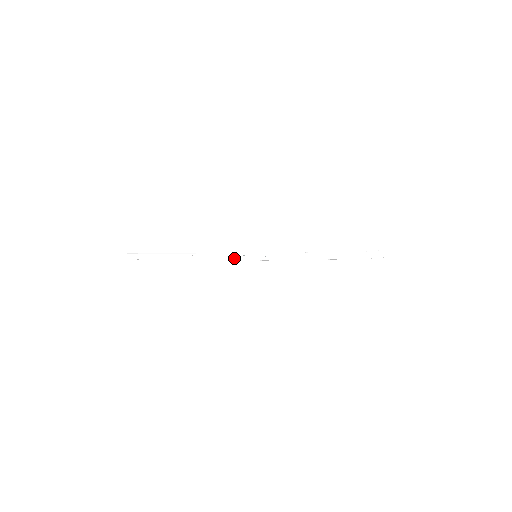
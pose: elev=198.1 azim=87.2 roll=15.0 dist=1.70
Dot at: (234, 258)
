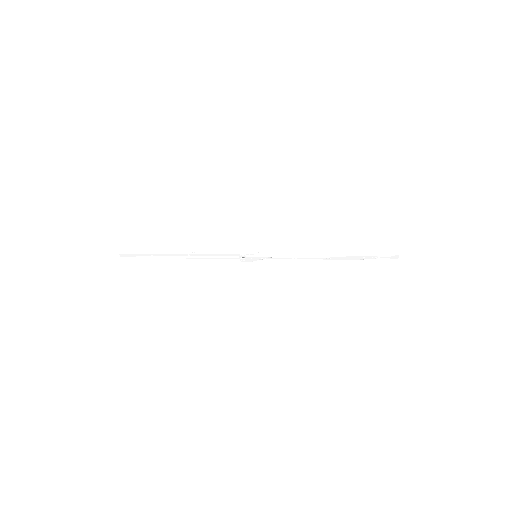
Dot at: (233, 256)
